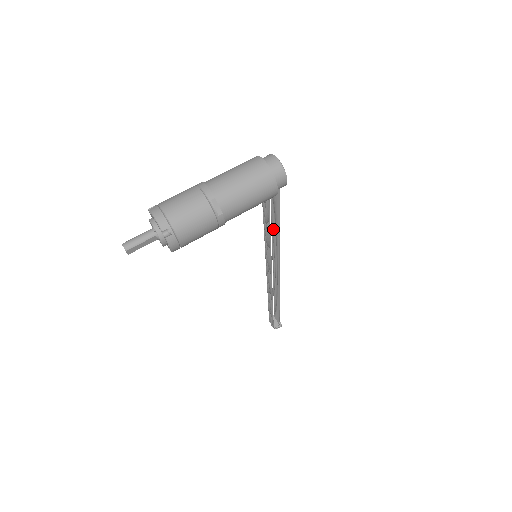
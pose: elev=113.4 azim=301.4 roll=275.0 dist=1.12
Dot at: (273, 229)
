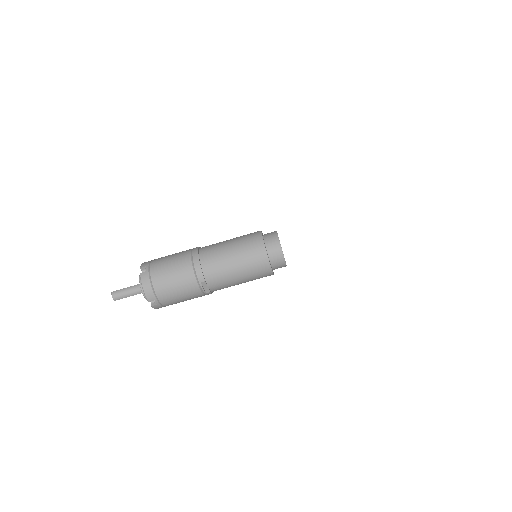
Dot at: occluded
